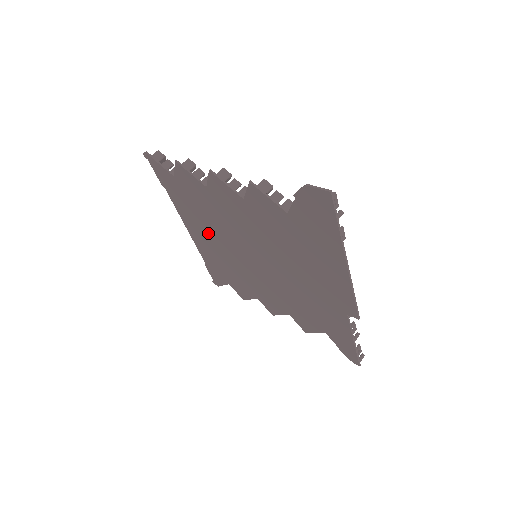
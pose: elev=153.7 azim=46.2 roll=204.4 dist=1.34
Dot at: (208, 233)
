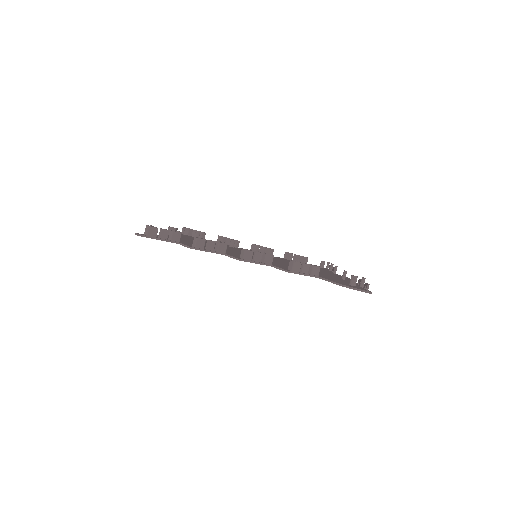
Dot at: occluded
